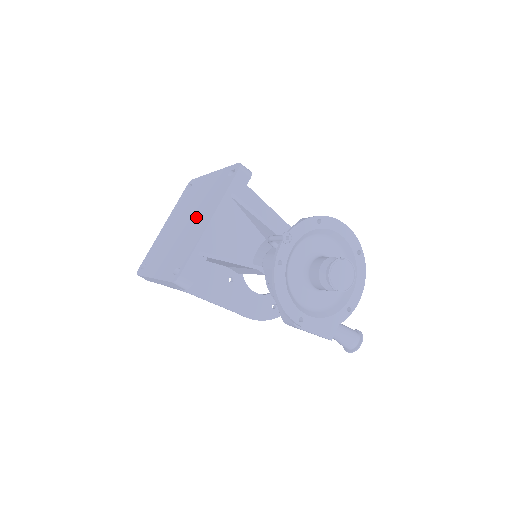
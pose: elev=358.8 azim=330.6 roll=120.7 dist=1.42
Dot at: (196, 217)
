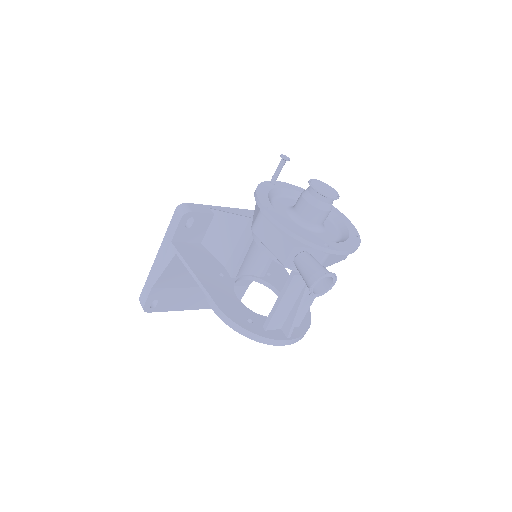
Dot at: occluded
